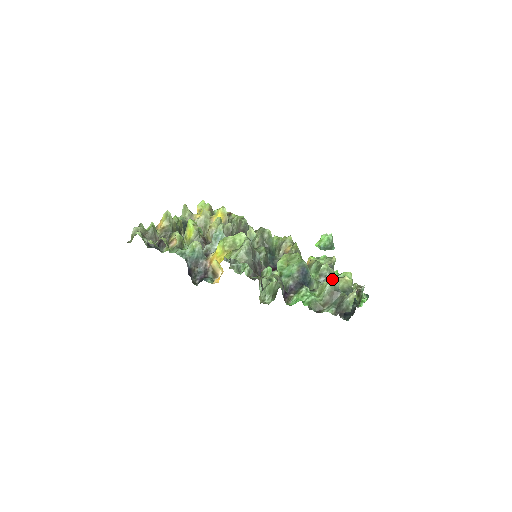
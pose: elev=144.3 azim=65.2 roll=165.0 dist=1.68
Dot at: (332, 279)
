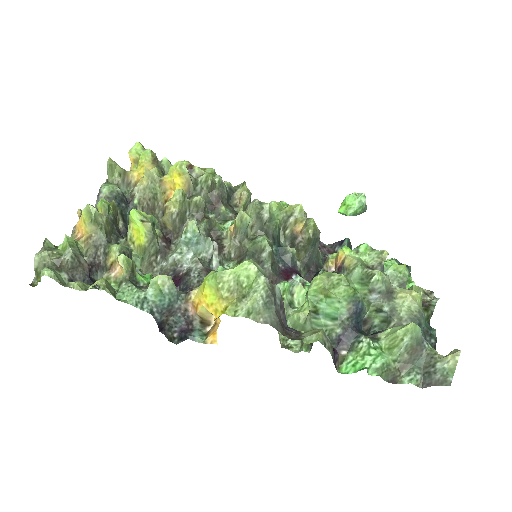
Dot at: (413, 328)
